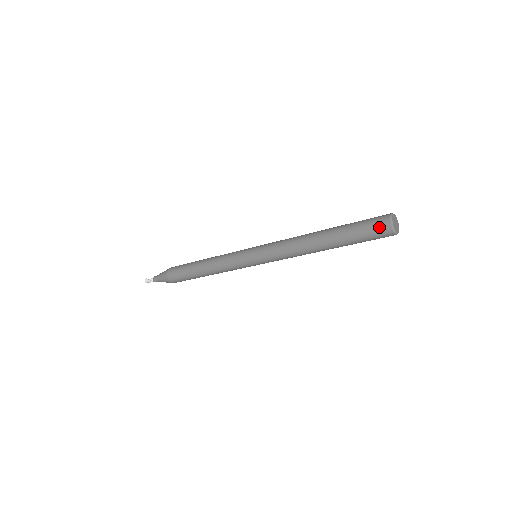
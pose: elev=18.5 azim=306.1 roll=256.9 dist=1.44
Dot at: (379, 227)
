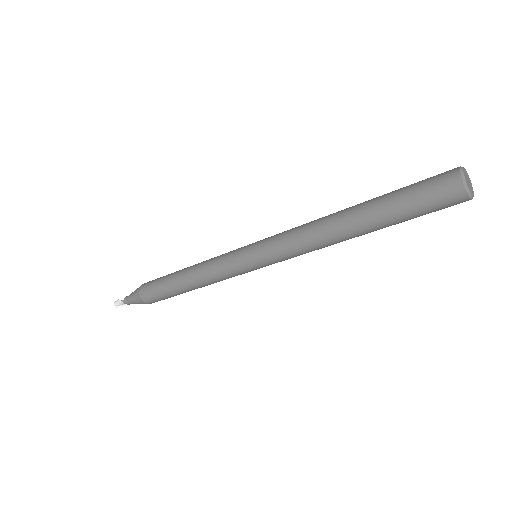
Dot at: (440, 177)
